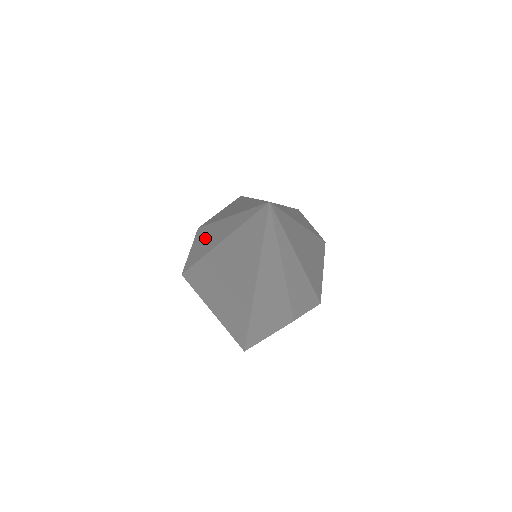
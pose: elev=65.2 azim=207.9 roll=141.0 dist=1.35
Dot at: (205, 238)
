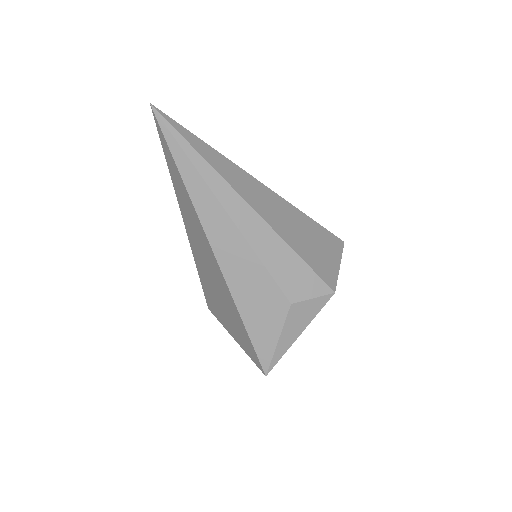
Dot at: occluded
